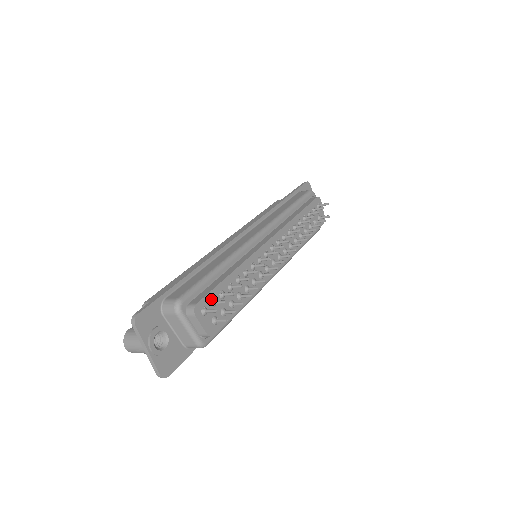
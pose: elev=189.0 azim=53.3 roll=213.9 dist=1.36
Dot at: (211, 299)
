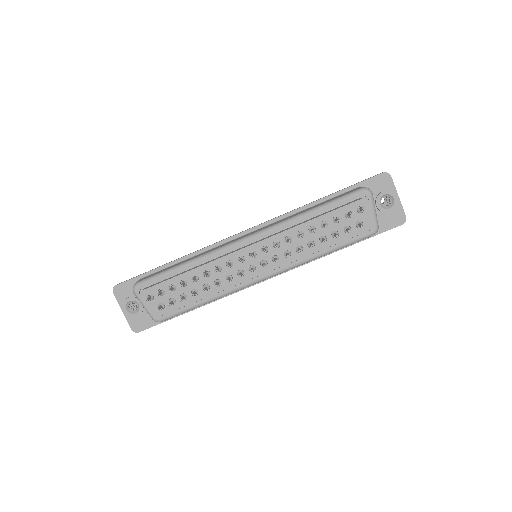
Dot at: (160, 289)
